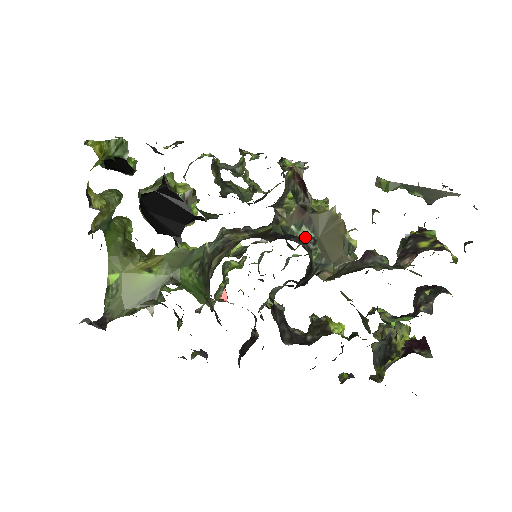
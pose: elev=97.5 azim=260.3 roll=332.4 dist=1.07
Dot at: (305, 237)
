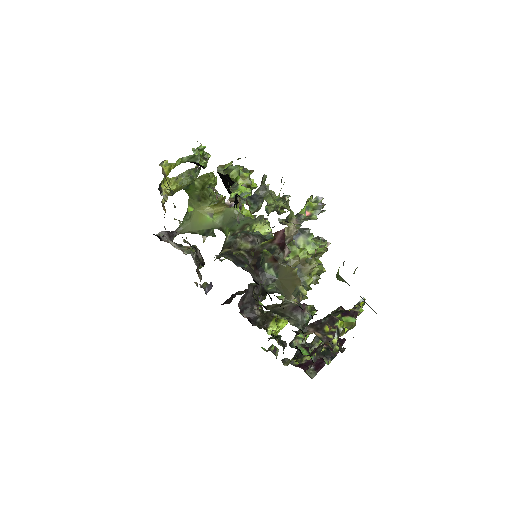
Dot at: (270, 275)
